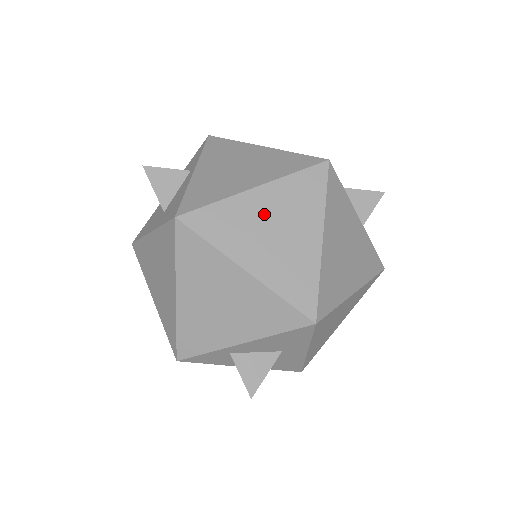
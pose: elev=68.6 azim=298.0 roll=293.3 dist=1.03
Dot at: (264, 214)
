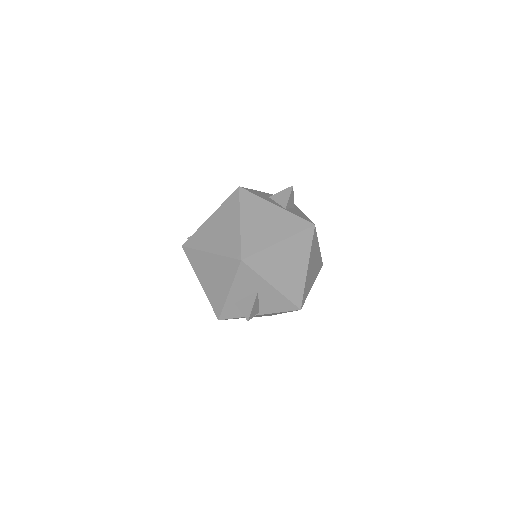
Dot at: (215, 225)
